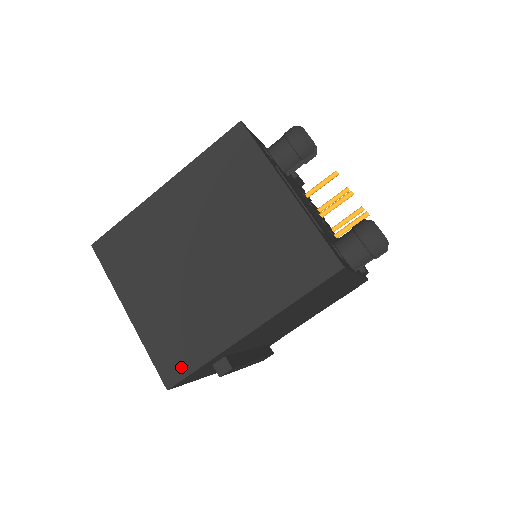
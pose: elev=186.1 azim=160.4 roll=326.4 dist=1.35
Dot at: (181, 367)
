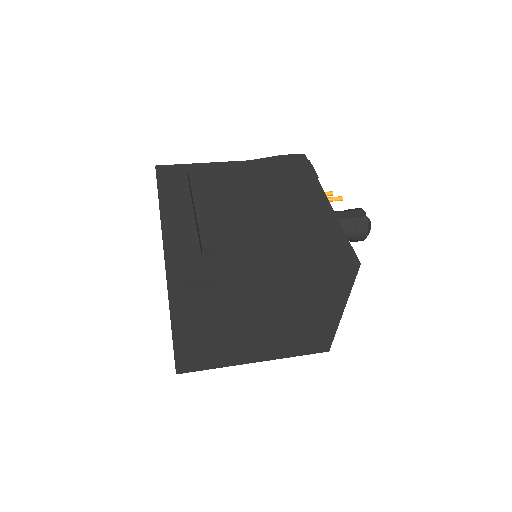
Dot at: (196, 367)
